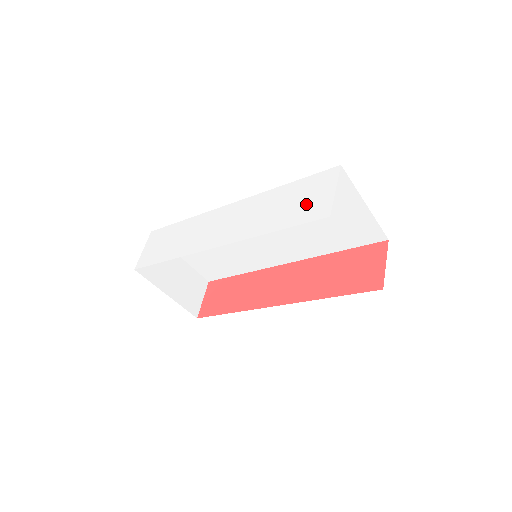
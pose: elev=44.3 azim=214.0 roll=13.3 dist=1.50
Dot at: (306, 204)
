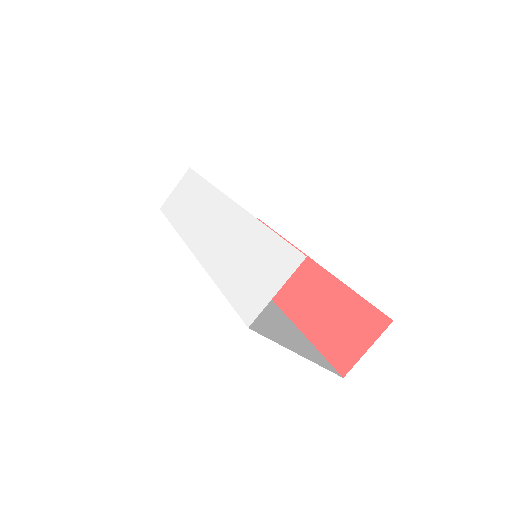
Dot at: (252, 282)
